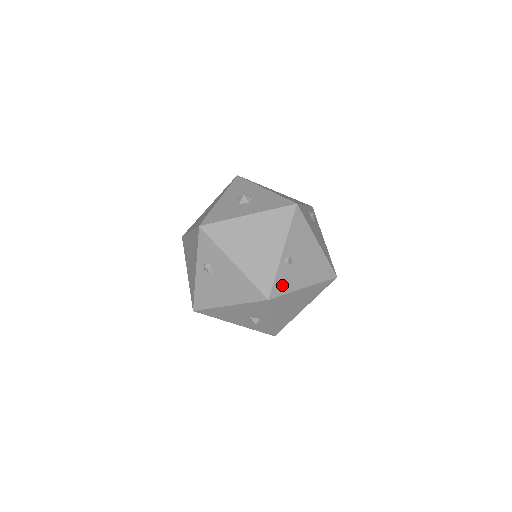
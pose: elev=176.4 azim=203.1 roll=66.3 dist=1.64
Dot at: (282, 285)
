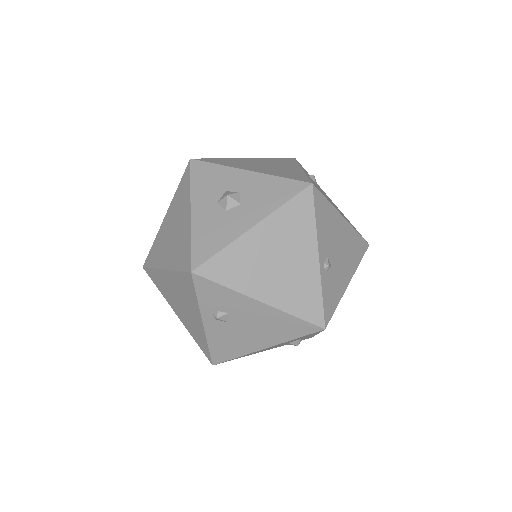
Dot at: (331, 300)
